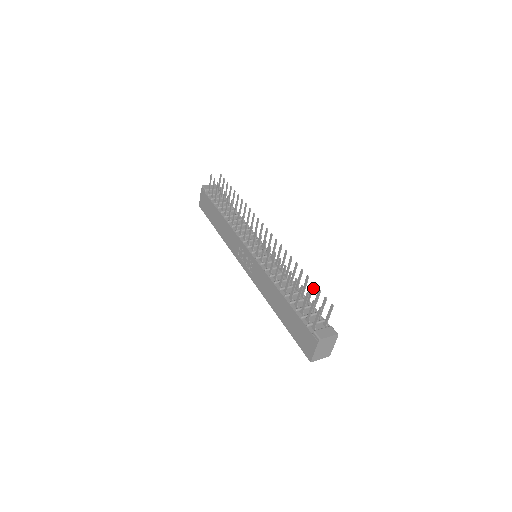
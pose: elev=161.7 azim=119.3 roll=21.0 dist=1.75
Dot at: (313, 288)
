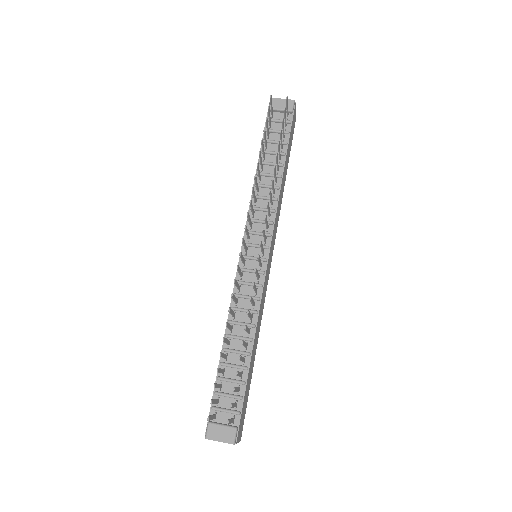
Dot at: (238, 375)
